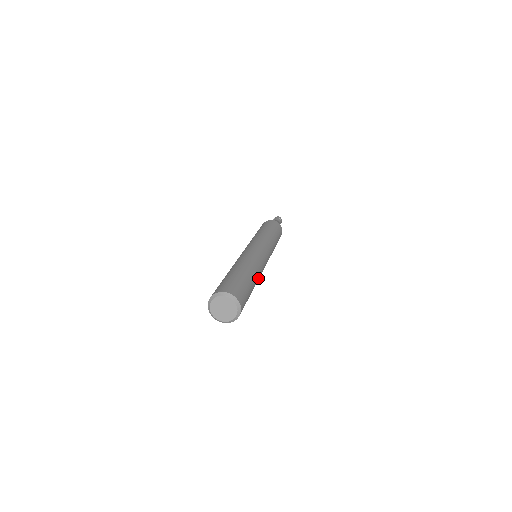
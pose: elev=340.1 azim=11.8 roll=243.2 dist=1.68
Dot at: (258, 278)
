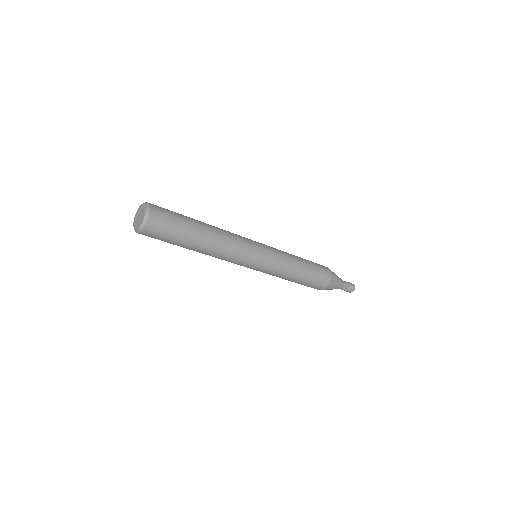
Dot at: (220, 236)
